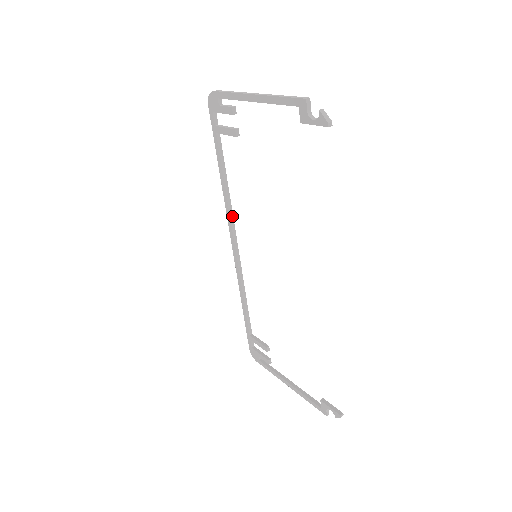
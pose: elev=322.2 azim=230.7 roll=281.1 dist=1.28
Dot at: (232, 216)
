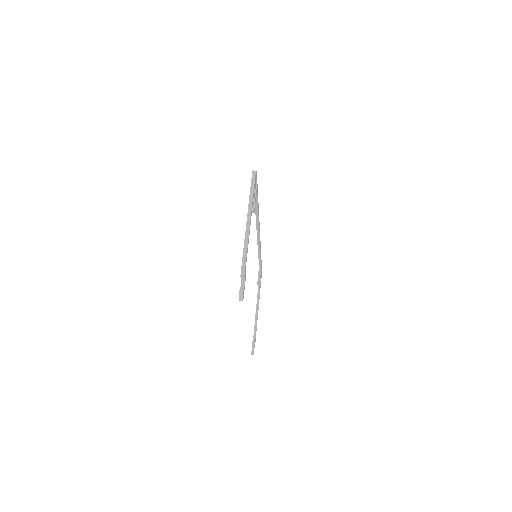
Dot at: (258, 223)
